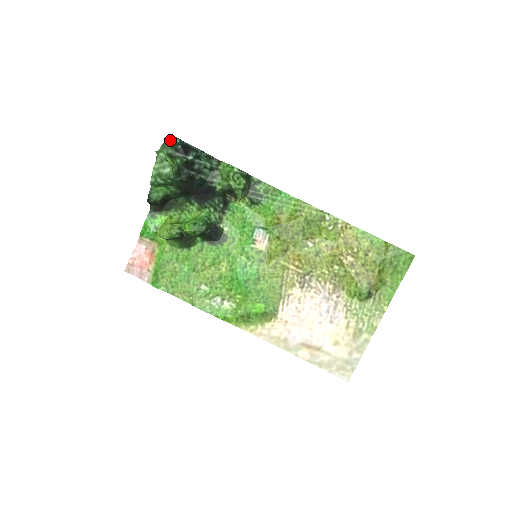
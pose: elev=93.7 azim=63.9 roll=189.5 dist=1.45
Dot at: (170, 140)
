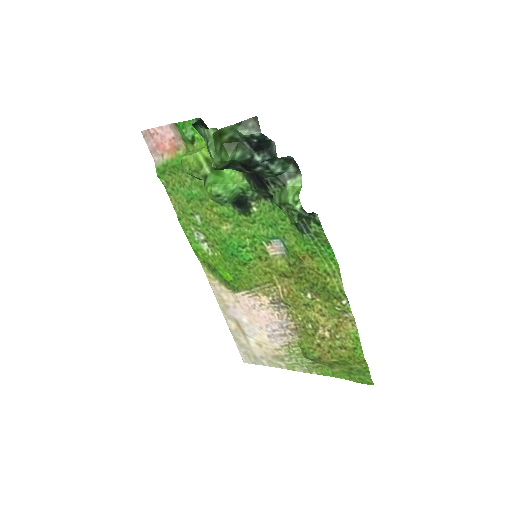
Dot at: (249, 125)
